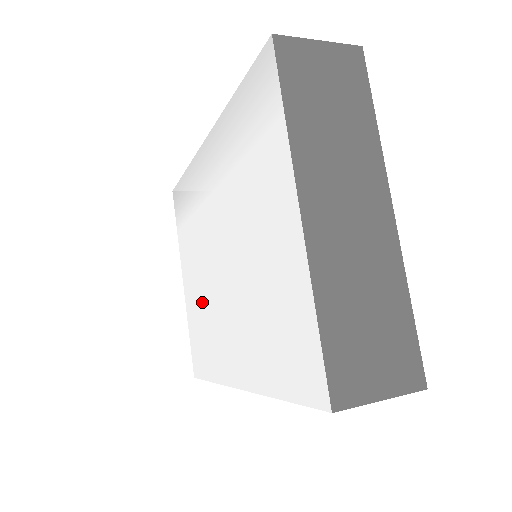
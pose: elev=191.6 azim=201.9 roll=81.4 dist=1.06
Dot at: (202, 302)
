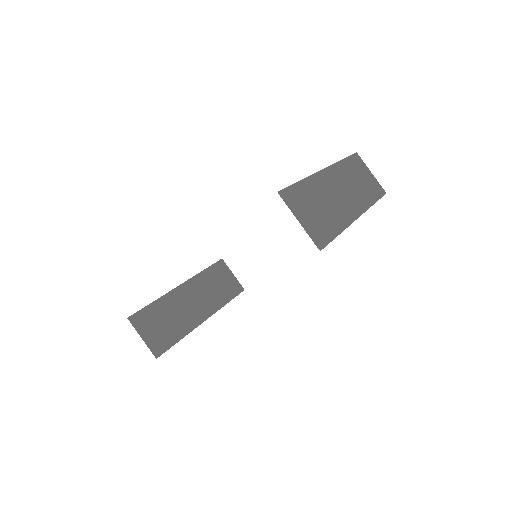
Dot at: occluded
